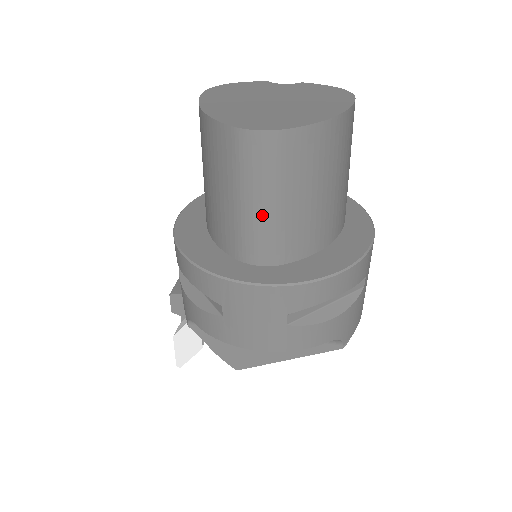
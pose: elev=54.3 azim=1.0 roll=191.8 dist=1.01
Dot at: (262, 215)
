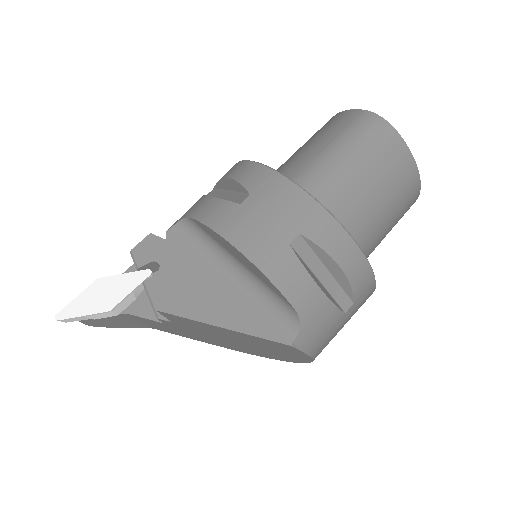
Dot at: (338, 165)
